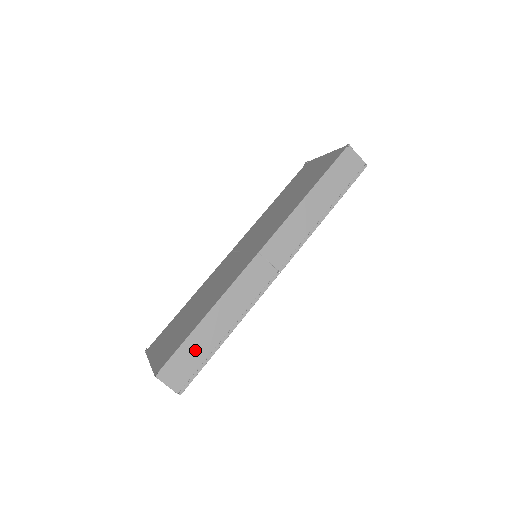
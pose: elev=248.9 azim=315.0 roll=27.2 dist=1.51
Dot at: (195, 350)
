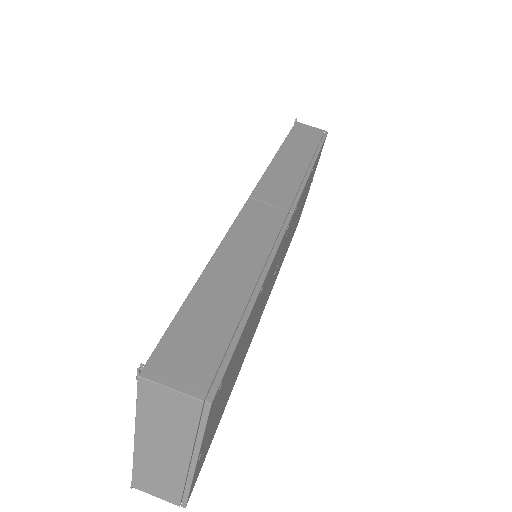
Dot at: (208, 318)
